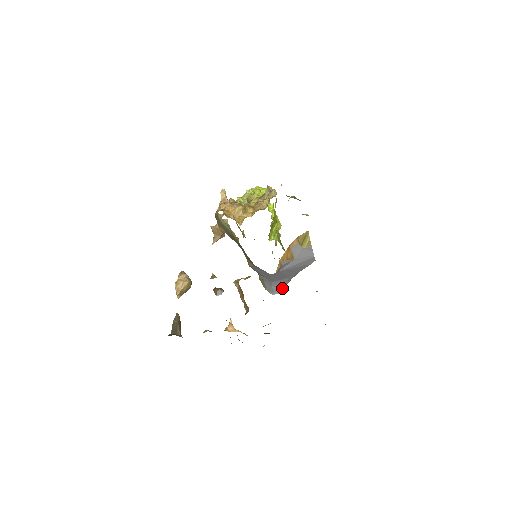
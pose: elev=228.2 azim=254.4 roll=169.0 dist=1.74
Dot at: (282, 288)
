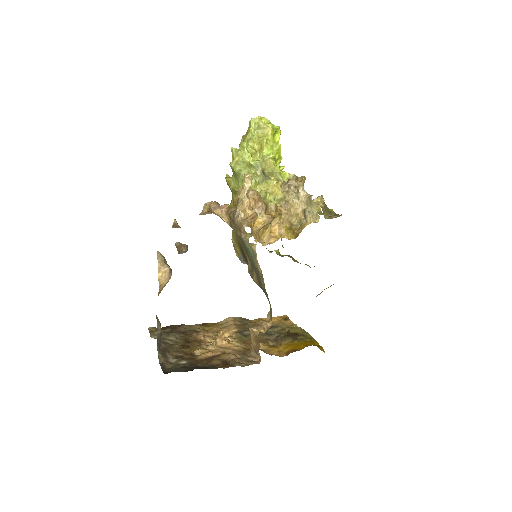
Dot at: occluded
